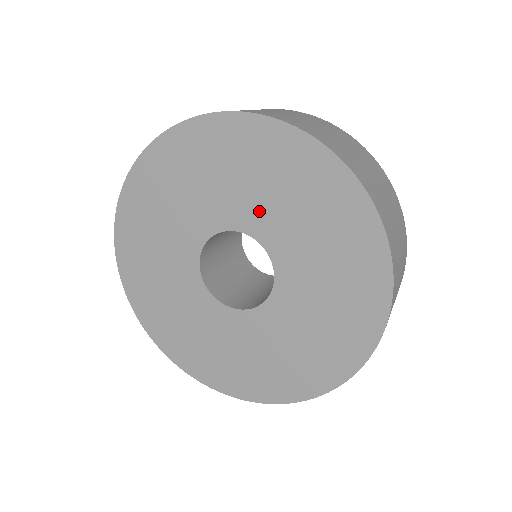
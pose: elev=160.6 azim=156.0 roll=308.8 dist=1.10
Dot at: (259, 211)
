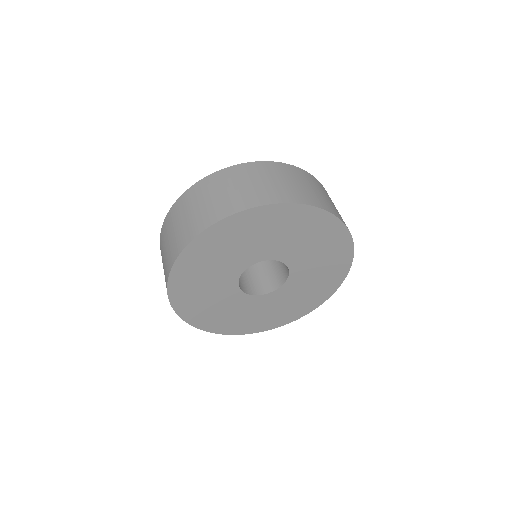
Dot at: (281, 247)
